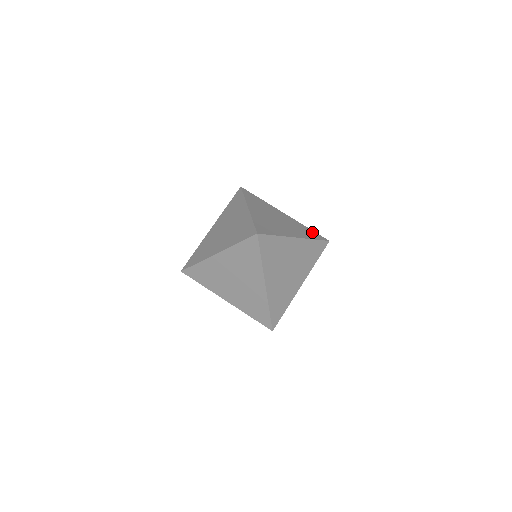
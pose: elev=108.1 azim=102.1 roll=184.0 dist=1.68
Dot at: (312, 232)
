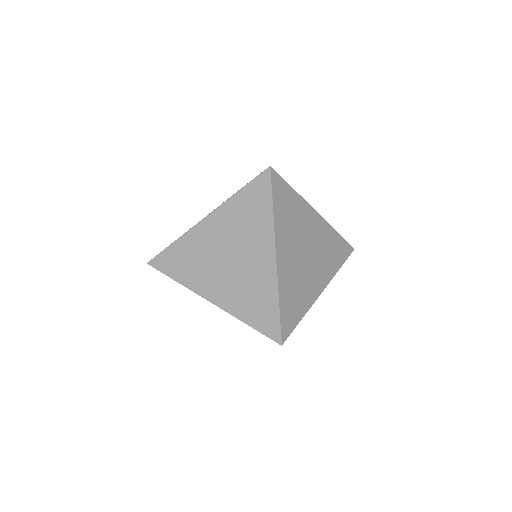
Dot at: occluded
